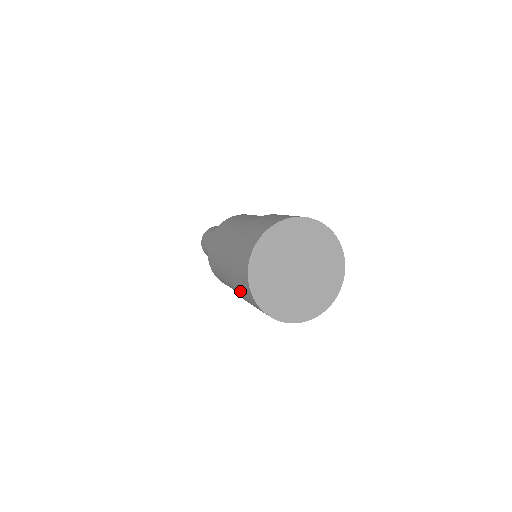
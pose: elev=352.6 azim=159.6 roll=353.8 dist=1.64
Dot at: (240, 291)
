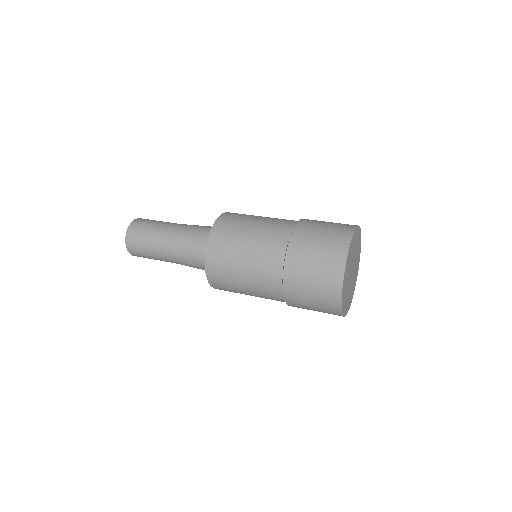
Dot at: occluded
